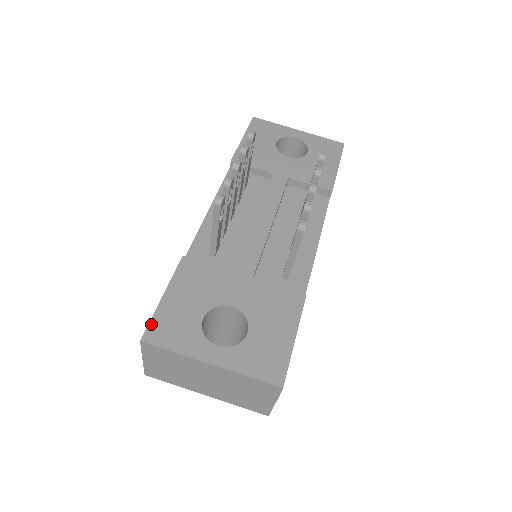
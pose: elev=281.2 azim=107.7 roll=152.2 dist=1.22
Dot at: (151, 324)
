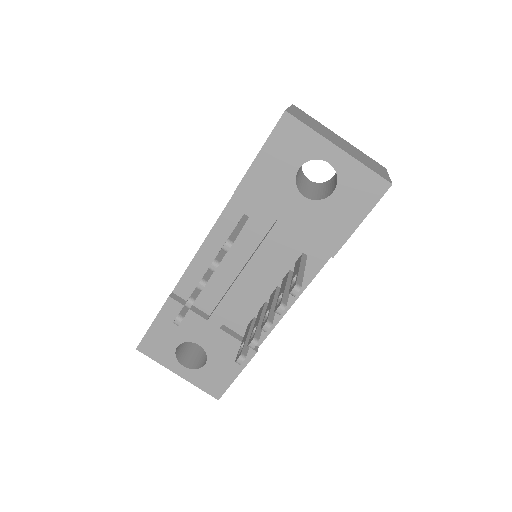
Dot at: (143, 341)
